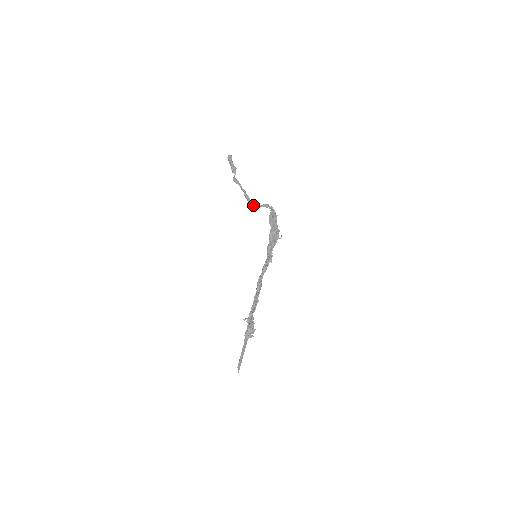
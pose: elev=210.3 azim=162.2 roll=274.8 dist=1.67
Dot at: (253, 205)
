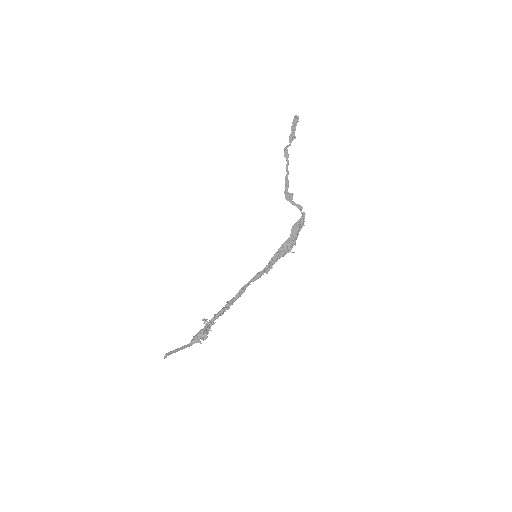
Dot at: (288, 198)
